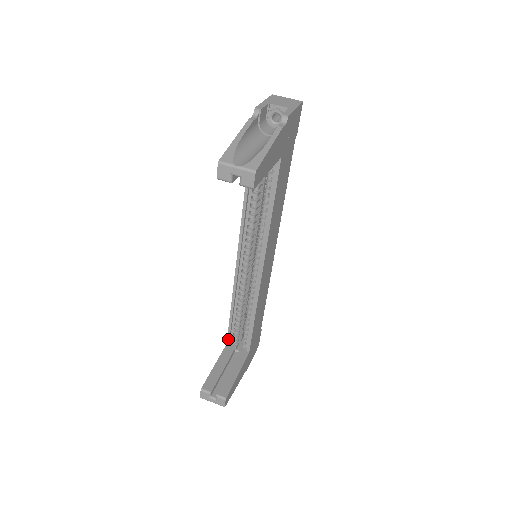
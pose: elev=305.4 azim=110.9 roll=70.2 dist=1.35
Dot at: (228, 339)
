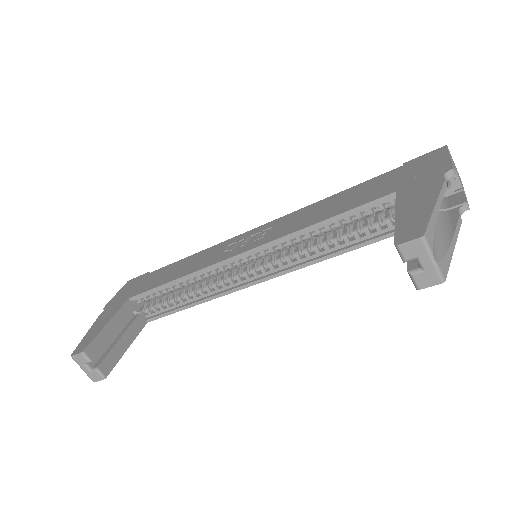
Dot at: (137, 296)
